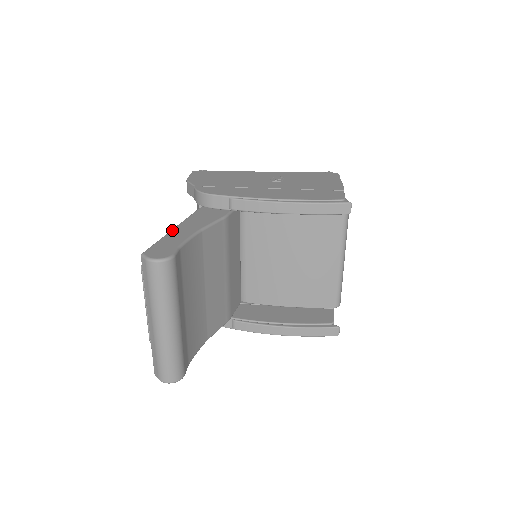
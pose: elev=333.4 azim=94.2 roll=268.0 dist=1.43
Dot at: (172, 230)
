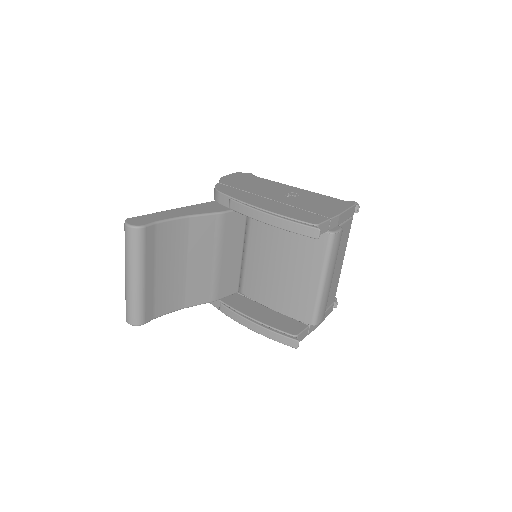
Dot at: (169, 210)
